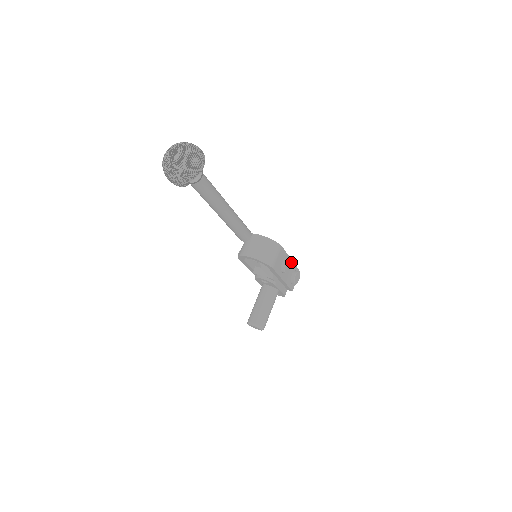
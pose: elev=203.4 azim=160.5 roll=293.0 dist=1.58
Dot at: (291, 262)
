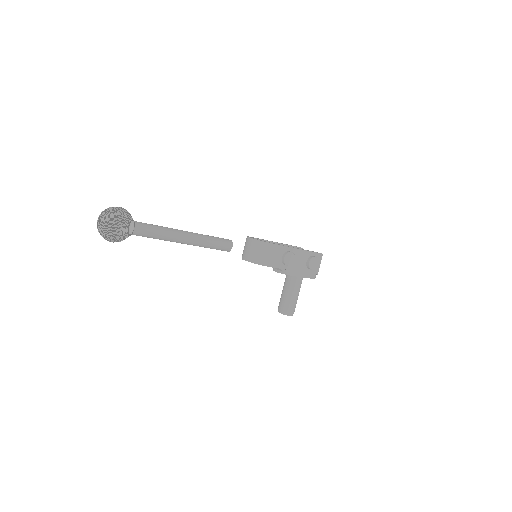
Dot at: (301, 251)
